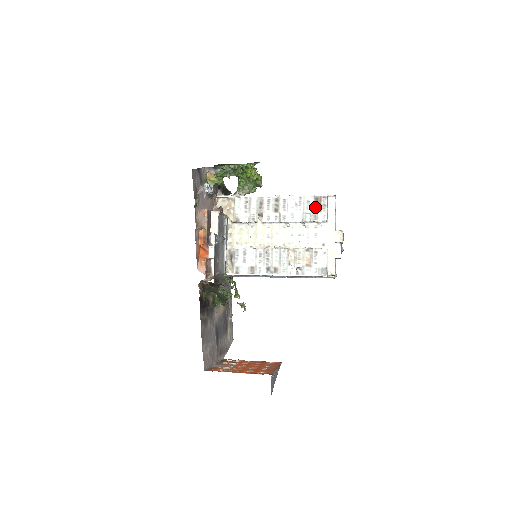
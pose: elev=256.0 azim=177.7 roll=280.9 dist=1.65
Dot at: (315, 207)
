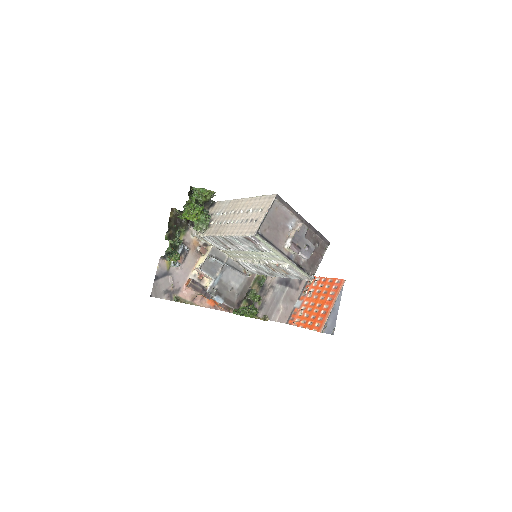
Dot at: (252, 243)
